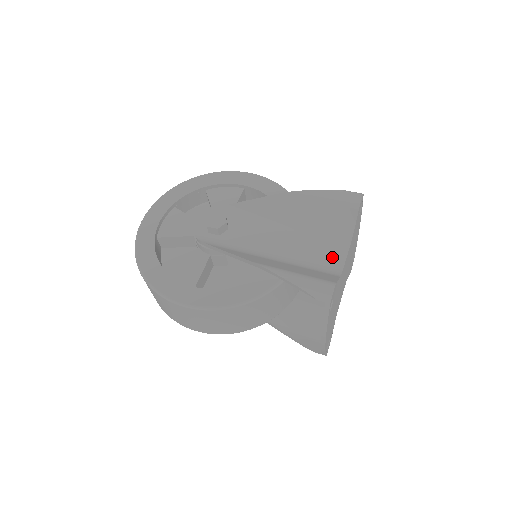
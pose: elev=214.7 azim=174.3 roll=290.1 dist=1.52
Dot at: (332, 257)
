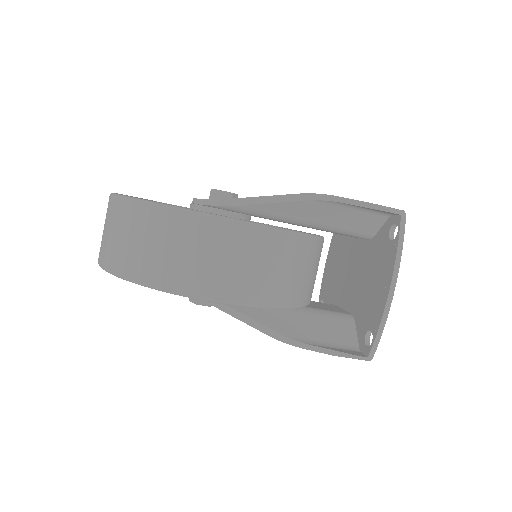
Dot at: occluded
